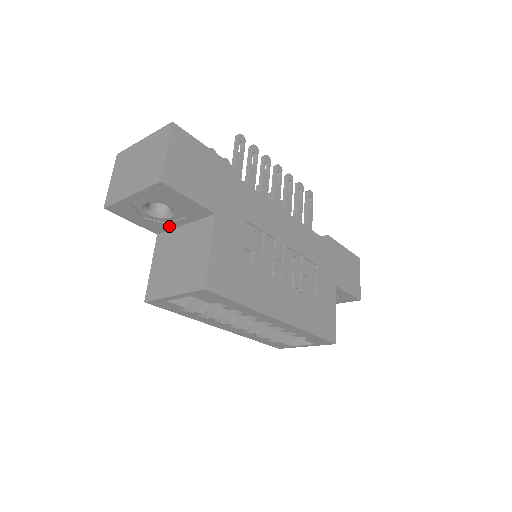
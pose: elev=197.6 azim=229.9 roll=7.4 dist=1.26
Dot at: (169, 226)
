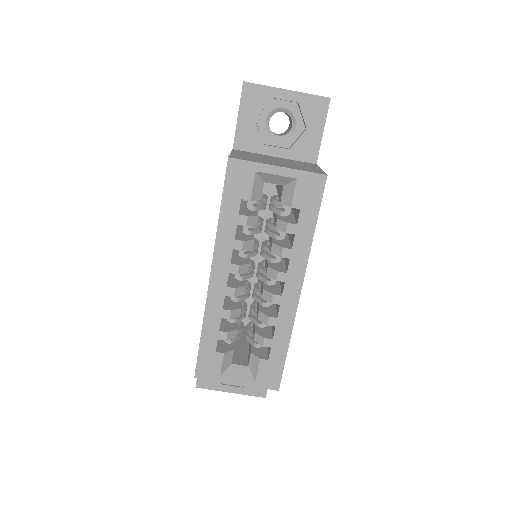
Dot at: (260, 148)
